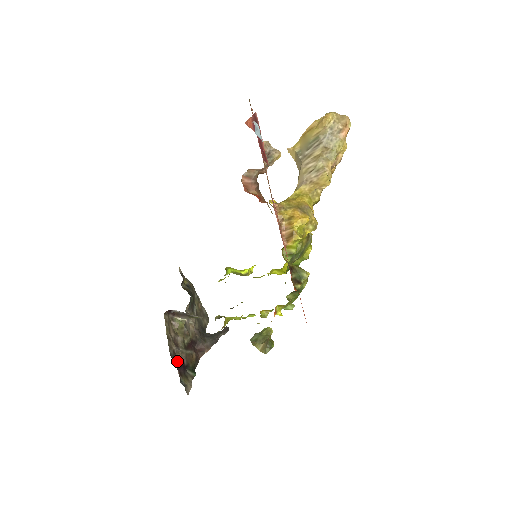
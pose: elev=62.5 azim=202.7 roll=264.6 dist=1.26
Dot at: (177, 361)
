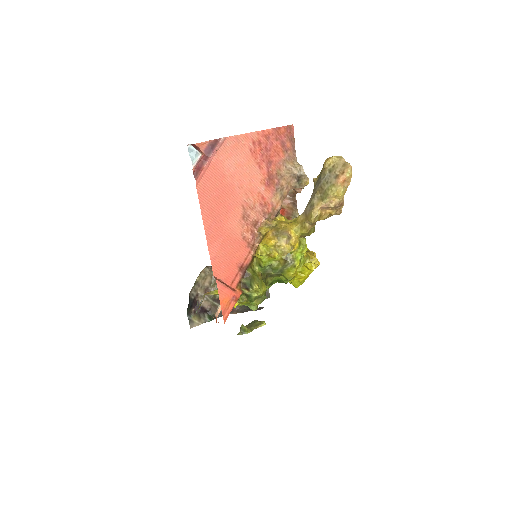
Dot at: (198, 302)
